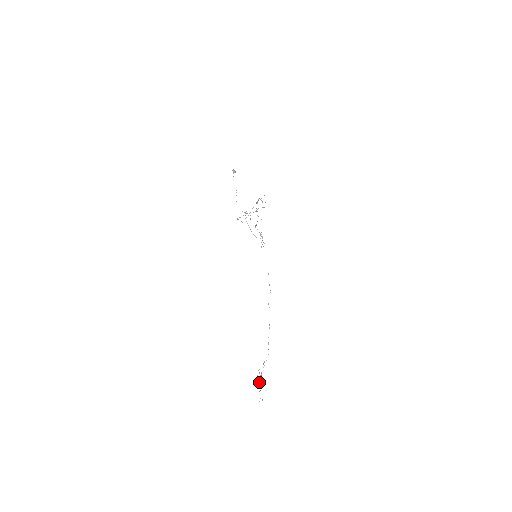
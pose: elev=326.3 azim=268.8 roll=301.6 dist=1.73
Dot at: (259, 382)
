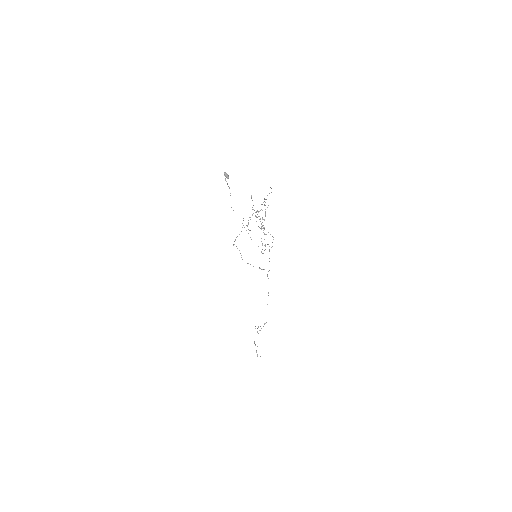
Dot at: occluded
